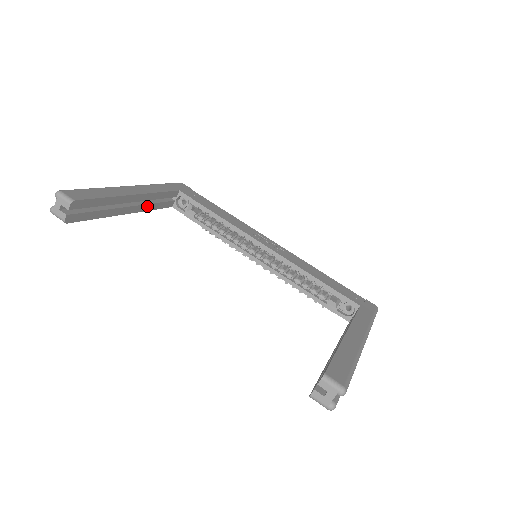
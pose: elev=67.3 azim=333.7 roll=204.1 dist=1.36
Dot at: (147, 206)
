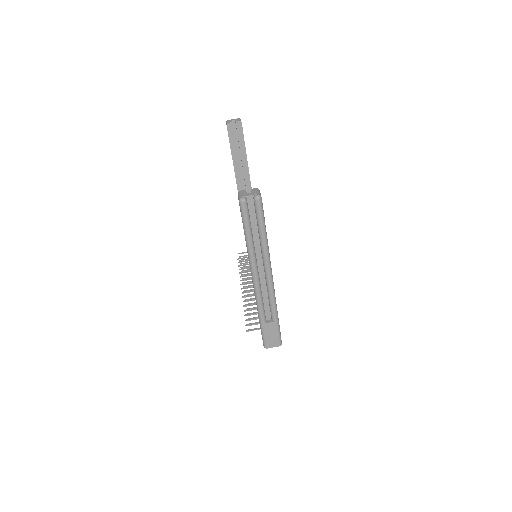
Dot at: occluded
